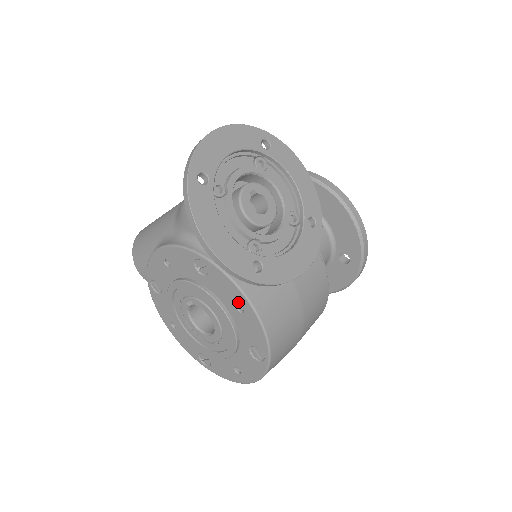
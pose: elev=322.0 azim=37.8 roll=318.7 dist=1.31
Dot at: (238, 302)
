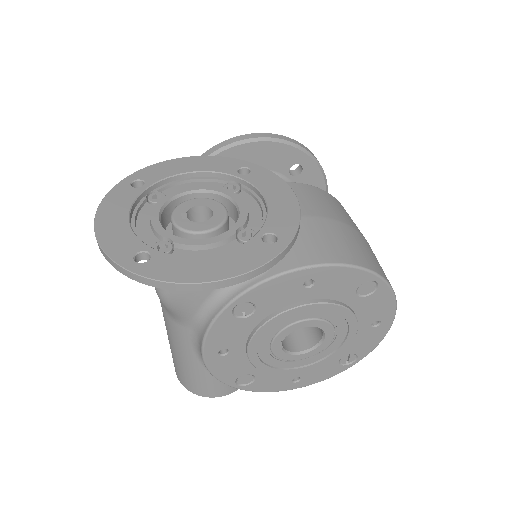
Dot at: (301, 282)
